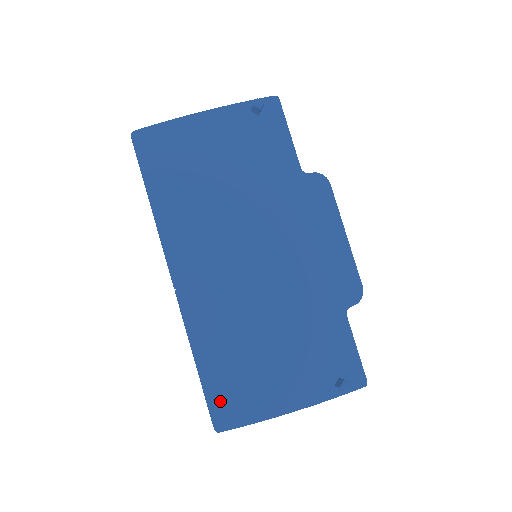
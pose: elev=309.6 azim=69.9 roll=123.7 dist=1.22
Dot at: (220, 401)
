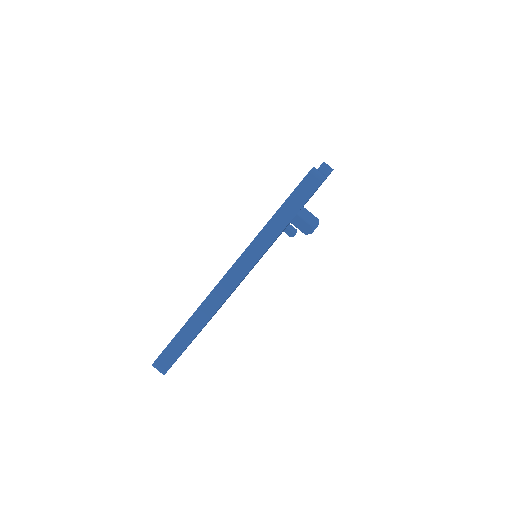
Dot at: occluded
